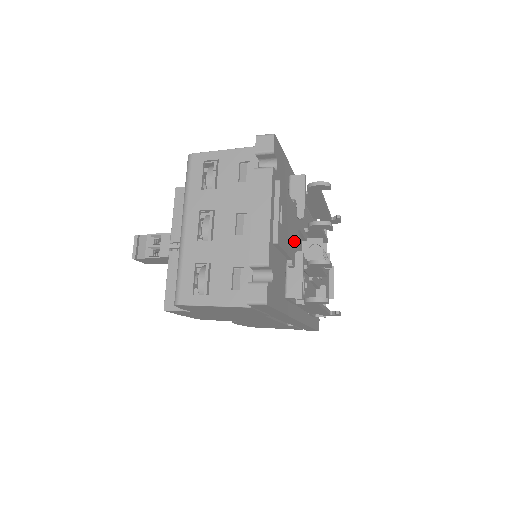
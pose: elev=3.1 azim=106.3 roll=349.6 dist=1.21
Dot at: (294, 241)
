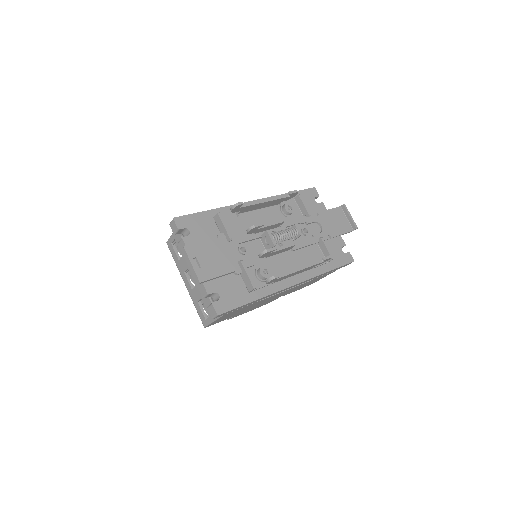
Dot at: (233, 258)
